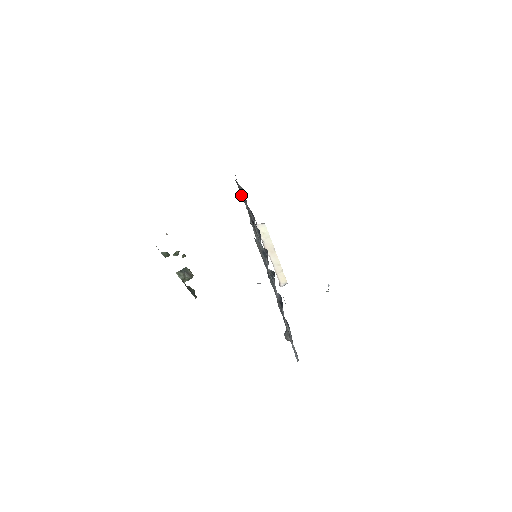
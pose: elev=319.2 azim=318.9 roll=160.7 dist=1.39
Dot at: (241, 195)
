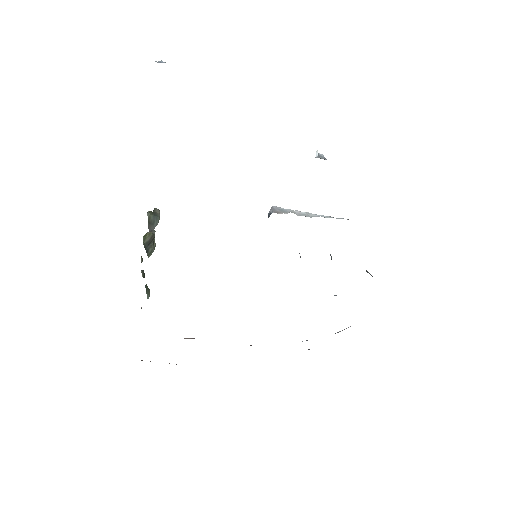
Dot at: occluded
